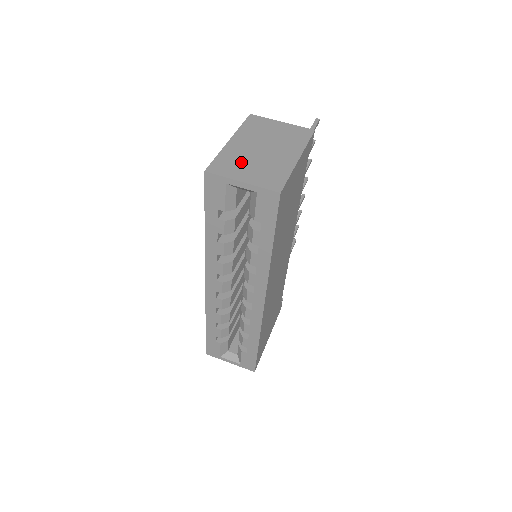
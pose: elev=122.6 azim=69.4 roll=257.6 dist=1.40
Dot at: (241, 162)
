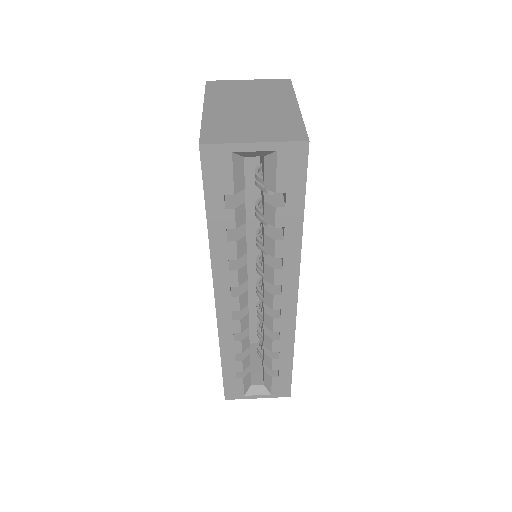
Dot at: (236, 124)
